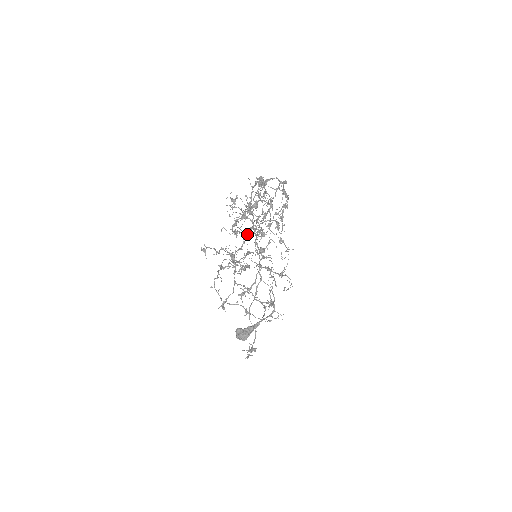
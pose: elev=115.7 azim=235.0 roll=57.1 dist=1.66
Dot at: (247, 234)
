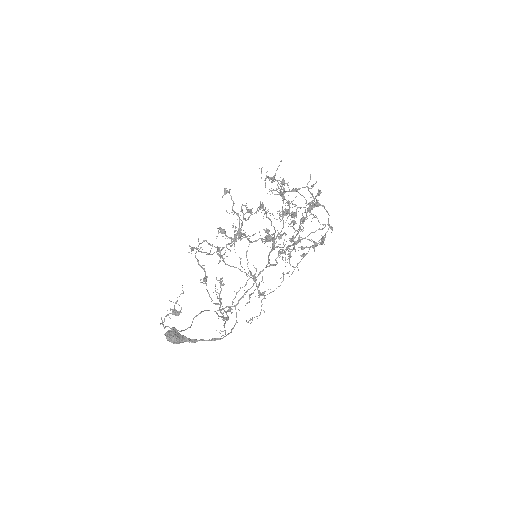
Dot at: occluded
